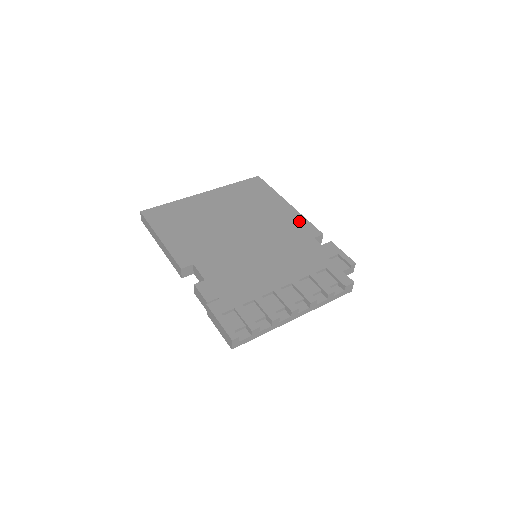
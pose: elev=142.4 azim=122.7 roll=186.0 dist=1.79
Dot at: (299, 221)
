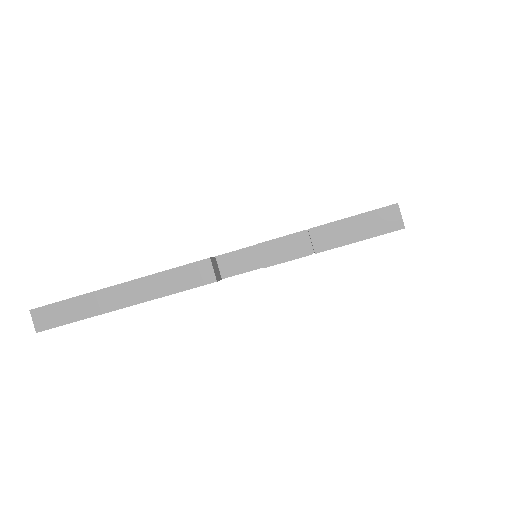
Dot at: occluded
